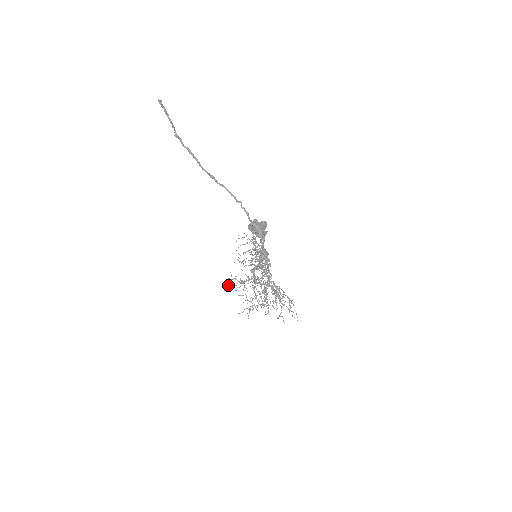
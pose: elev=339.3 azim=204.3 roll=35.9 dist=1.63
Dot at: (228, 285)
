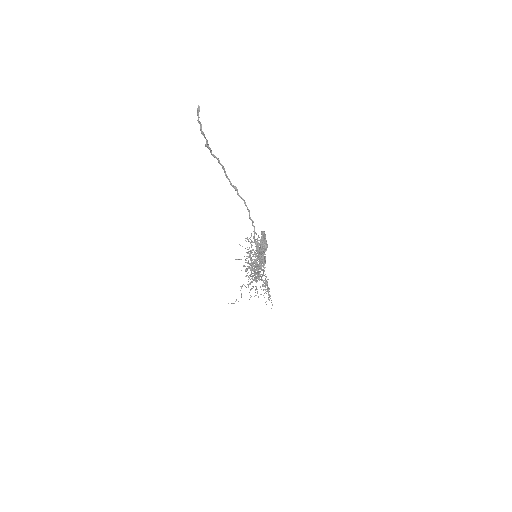
Dot at: occluded
